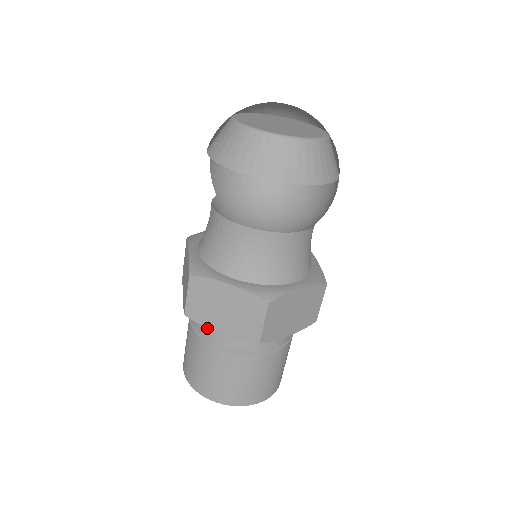
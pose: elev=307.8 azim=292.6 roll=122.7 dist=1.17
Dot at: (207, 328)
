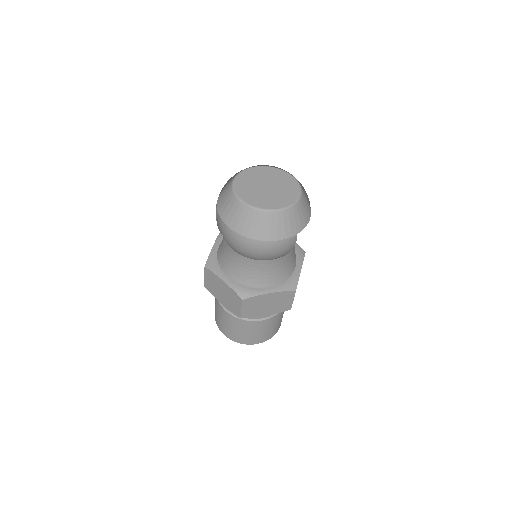
Dot at: occluded
